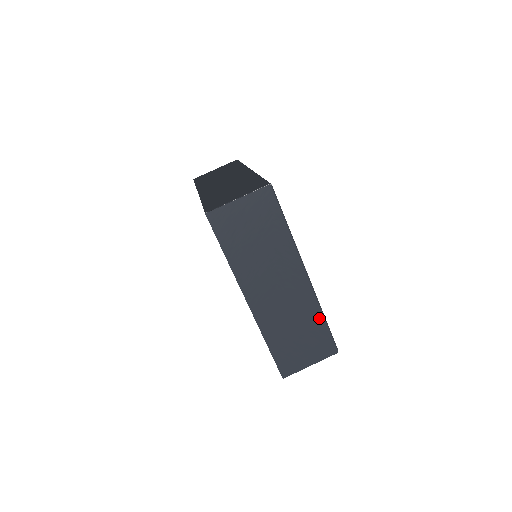
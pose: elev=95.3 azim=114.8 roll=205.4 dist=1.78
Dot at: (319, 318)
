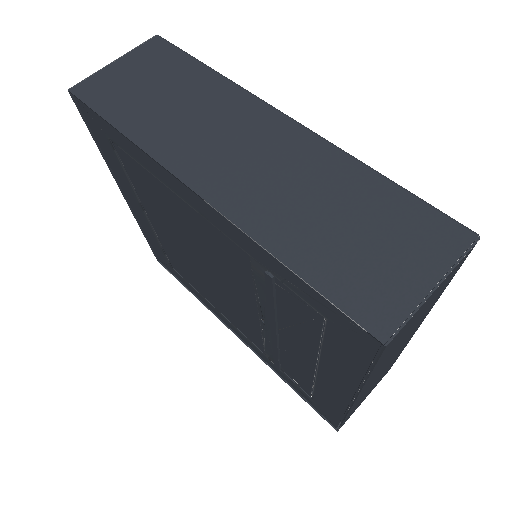
Dot at: occluded
